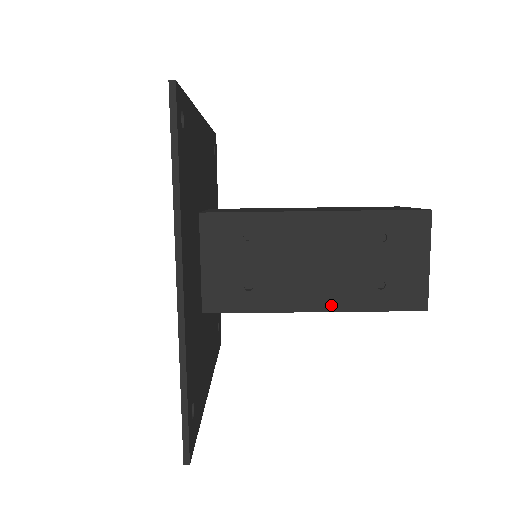
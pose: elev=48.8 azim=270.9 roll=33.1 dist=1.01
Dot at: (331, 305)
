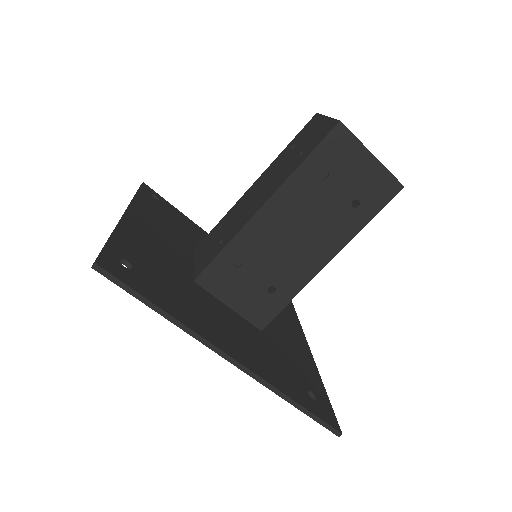
Dot at: (273, 192)
